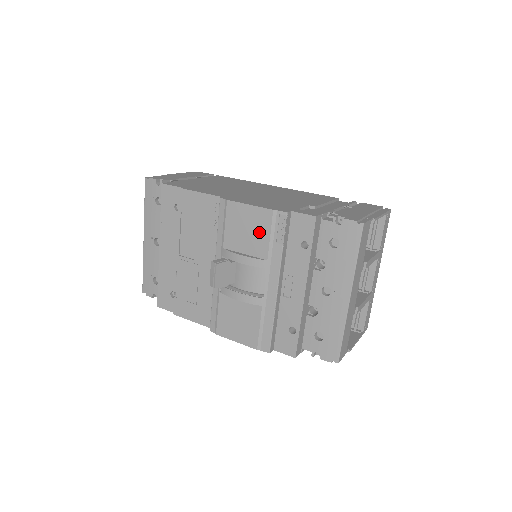
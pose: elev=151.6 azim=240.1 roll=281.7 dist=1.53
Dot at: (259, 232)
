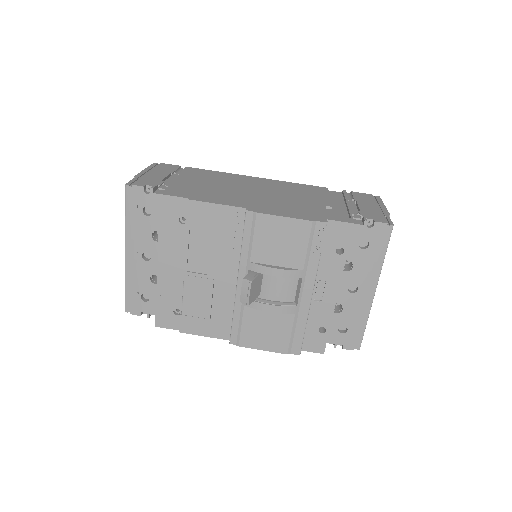
Dot at: (295, 244)
